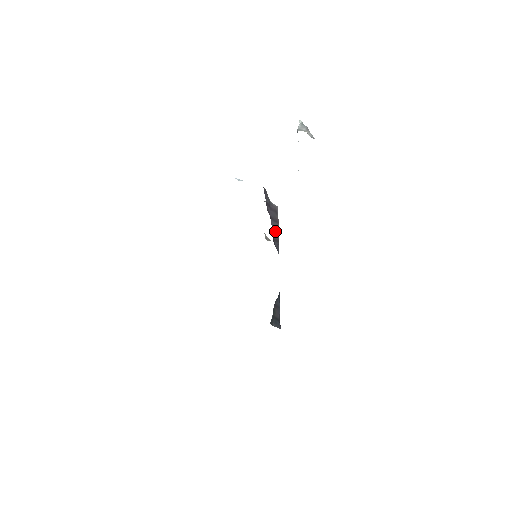
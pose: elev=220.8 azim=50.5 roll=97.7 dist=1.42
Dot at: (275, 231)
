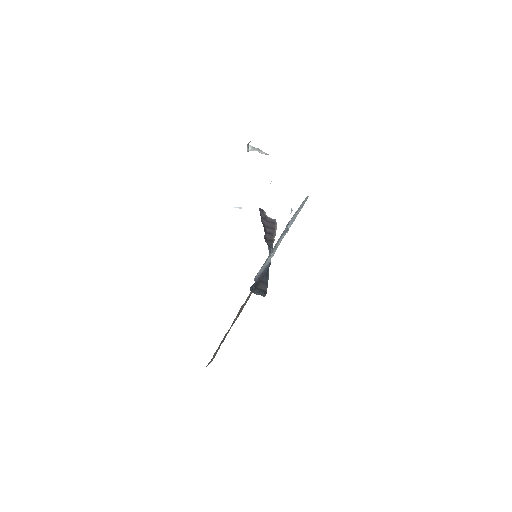
Dot at: (269, 235)
